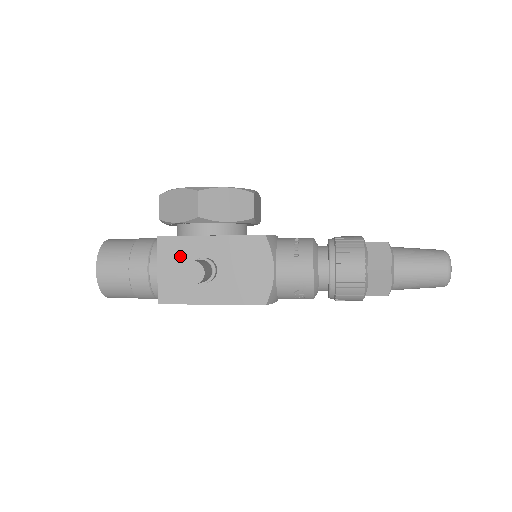
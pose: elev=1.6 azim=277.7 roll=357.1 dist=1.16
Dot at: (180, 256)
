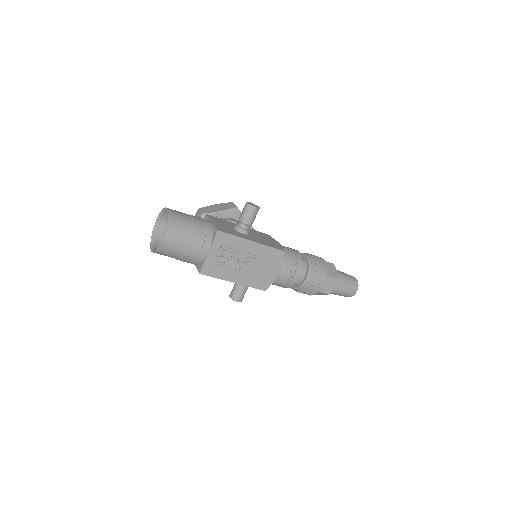
Dot at: (224, 223)
